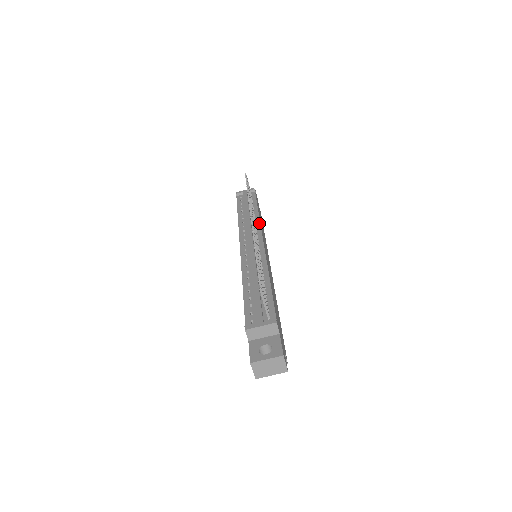
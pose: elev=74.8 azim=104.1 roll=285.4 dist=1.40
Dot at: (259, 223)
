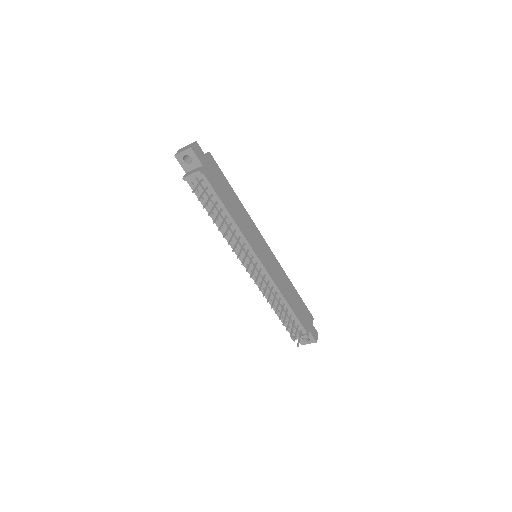
Dot at: (243, 237)
